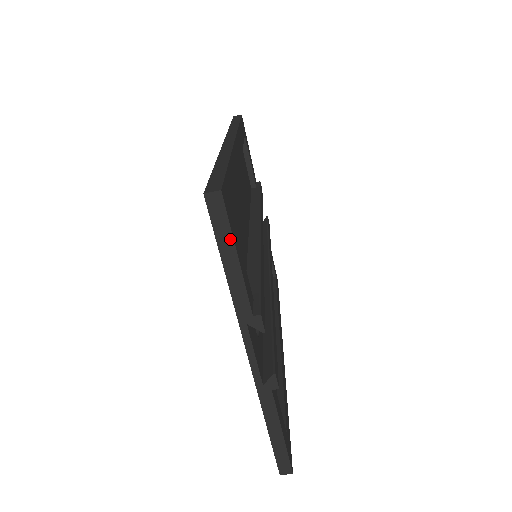
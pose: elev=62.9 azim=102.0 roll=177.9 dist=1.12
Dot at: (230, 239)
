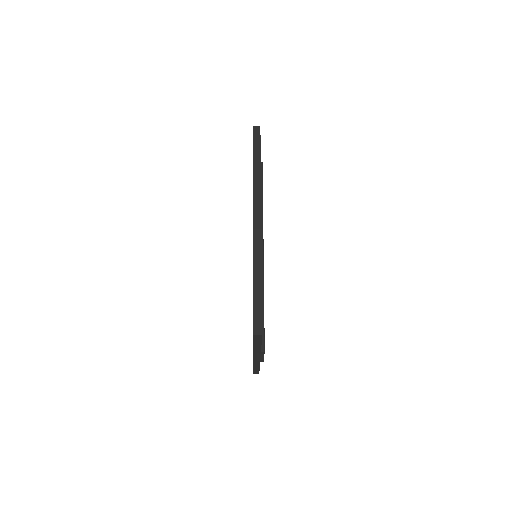
Dot at: (260, 341)
